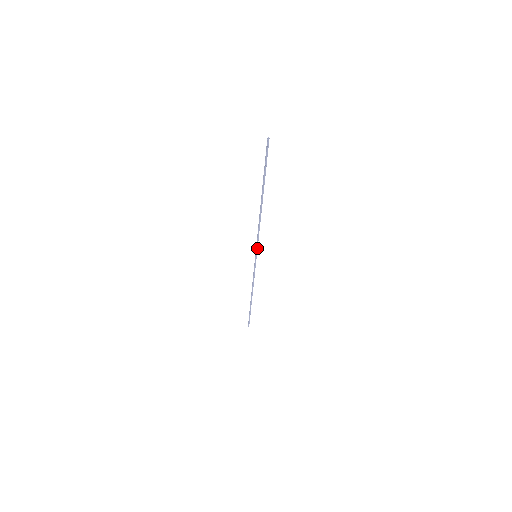
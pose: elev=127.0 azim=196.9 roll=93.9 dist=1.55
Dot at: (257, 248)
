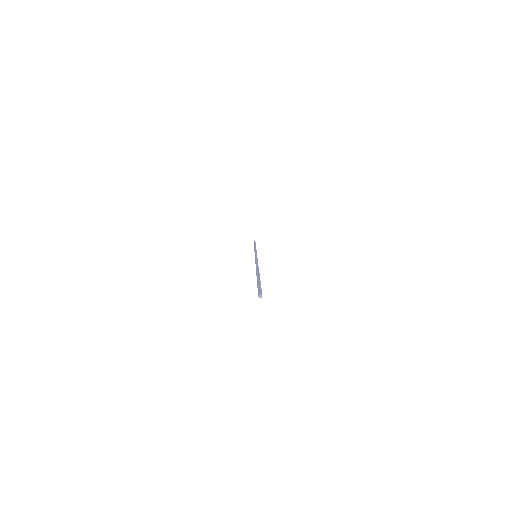
Dot at: (257, 258)
